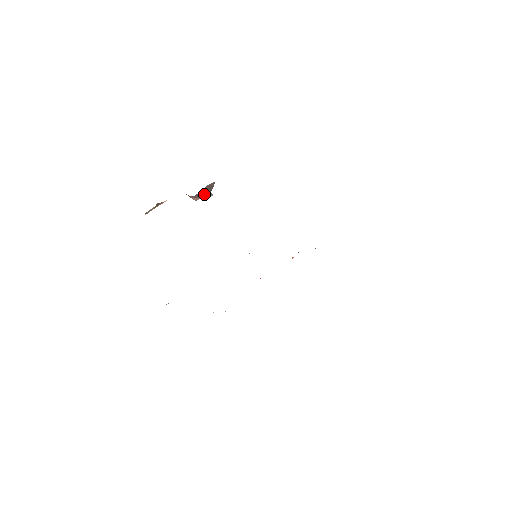
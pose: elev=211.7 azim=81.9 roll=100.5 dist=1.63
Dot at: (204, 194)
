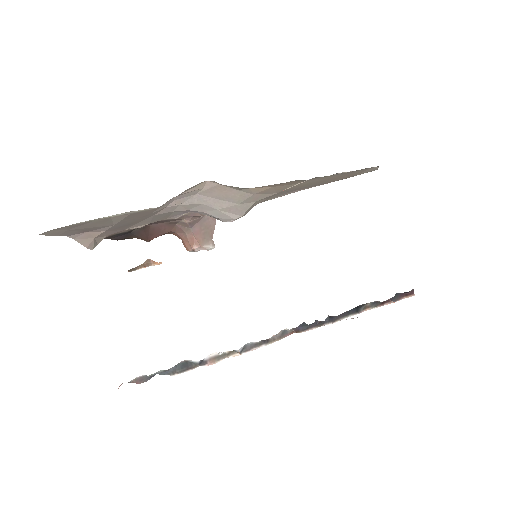
Dot at: (204, 238)
